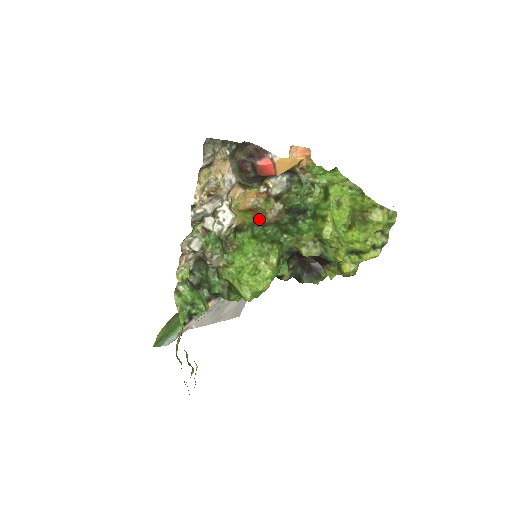
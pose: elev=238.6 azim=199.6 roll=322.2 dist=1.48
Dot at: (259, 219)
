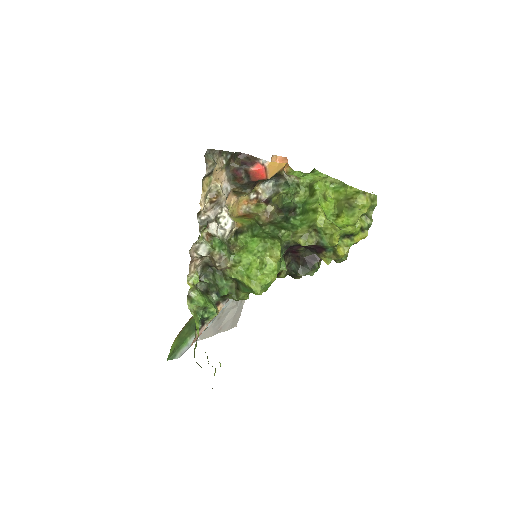
Dot at: (255, 221)
